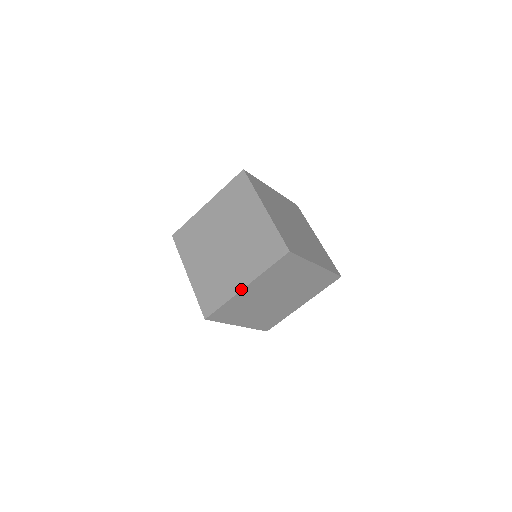
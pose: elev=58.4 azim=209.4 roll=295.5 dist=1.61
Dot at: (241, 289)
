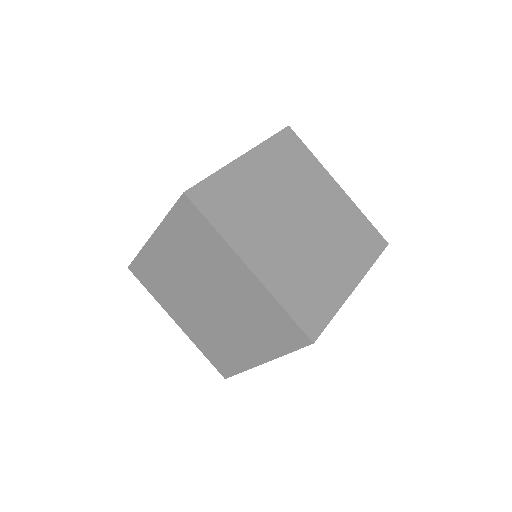
Dot at: (150, 238)
